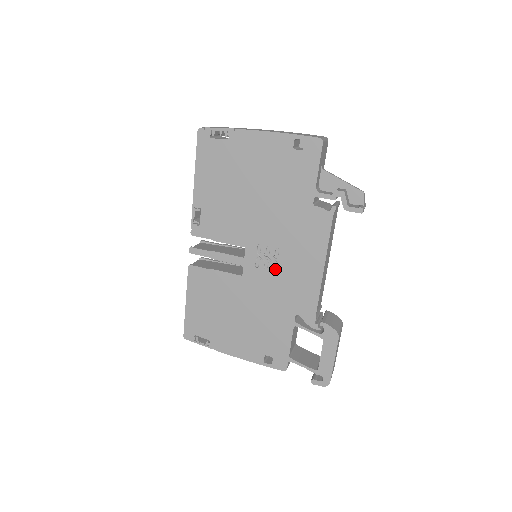
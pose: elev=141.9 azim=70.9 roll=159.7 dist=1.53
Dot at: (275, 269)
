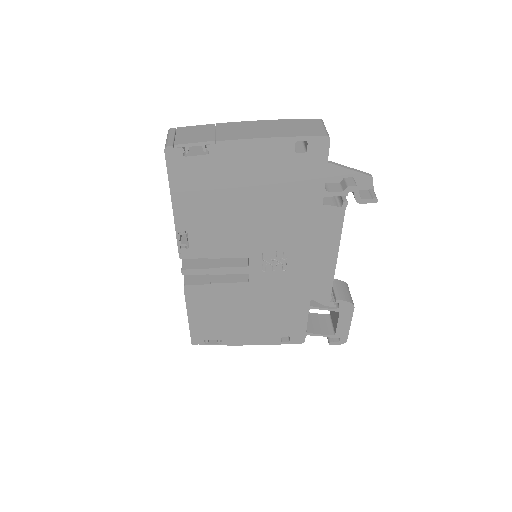
Dot at: (284, 269)
